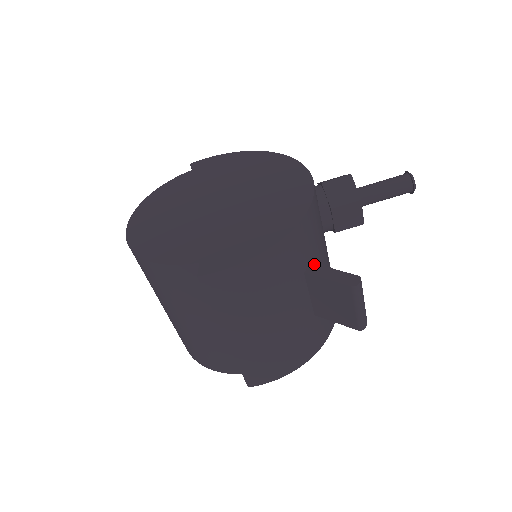
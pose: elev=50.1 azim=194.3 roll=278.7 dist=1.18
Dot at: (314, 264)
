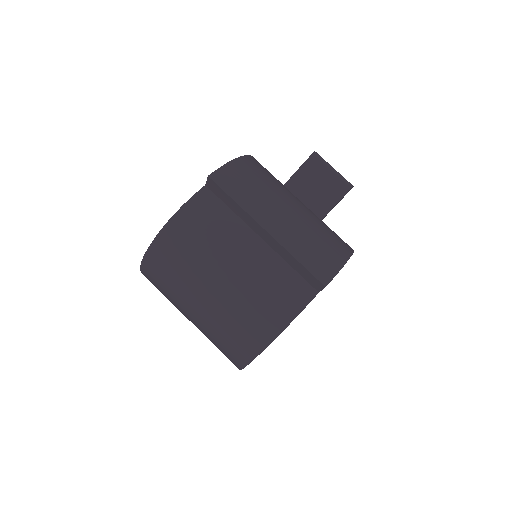
Dot at: occluded
